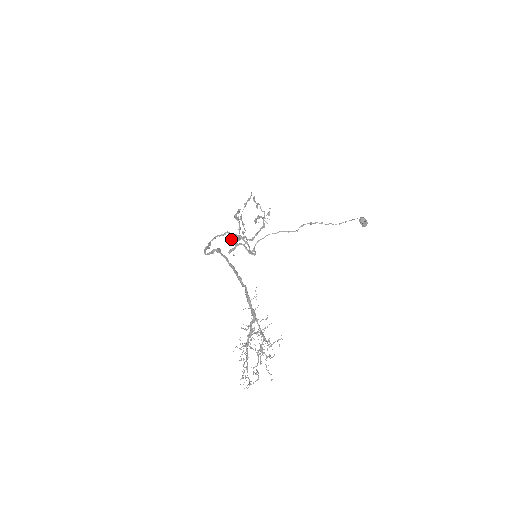
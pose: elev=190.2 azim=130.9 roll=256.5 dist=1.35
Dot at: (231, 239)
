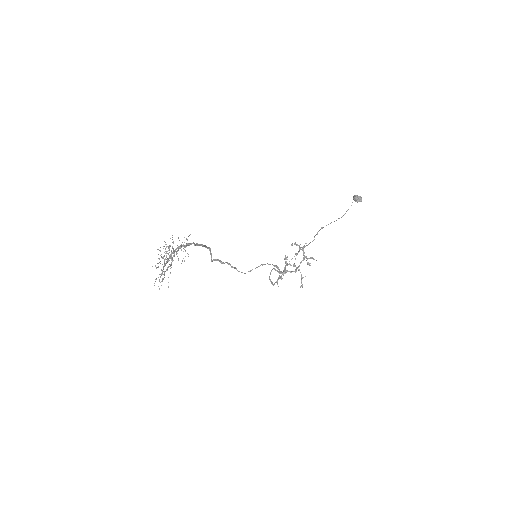
Dot at: (280, 278)
